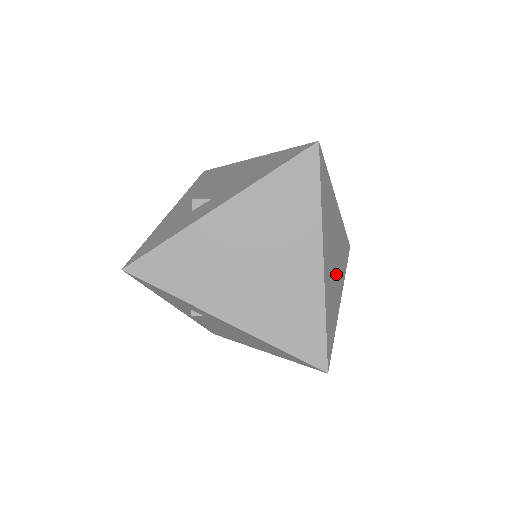
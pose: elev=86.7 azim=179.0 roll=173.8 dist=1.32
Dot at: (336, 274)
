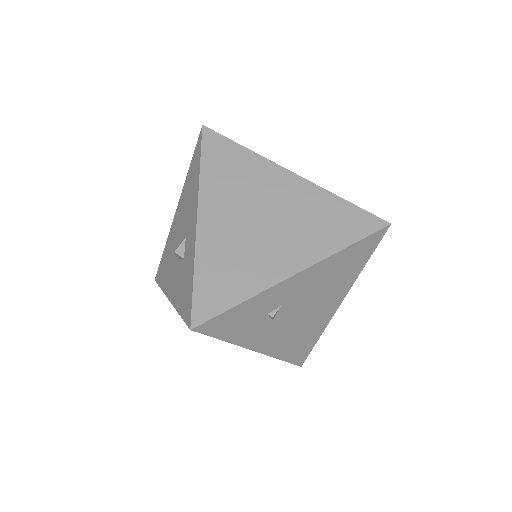
Dot at: occluded
